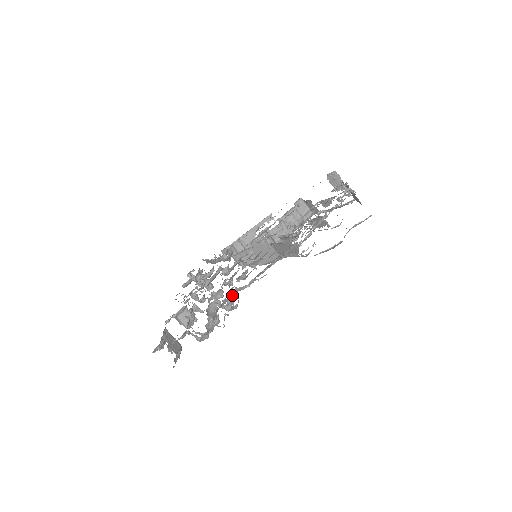
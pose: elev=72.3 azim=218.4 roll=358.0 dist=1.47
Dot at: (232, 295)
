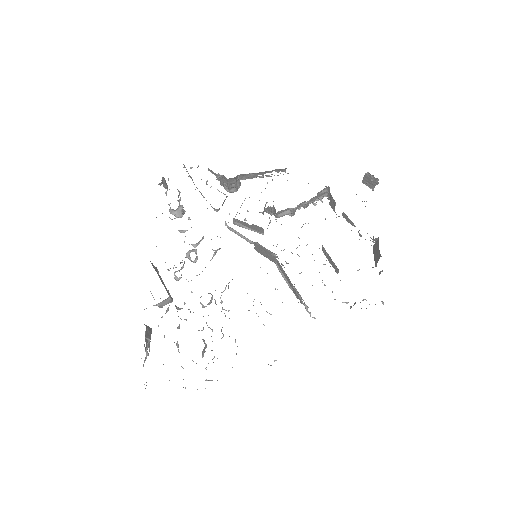
Dot at: occluded
